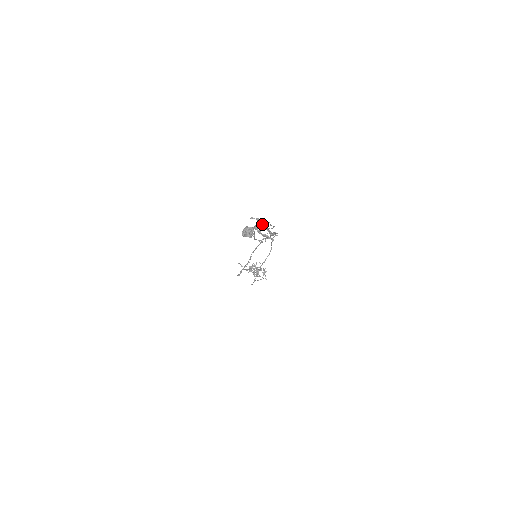
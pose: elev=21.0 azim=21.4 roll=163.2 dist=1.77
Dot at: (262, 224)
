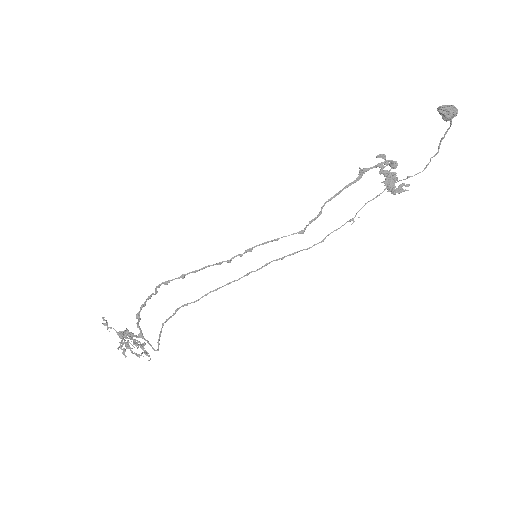
Dot at: (390, 170)
